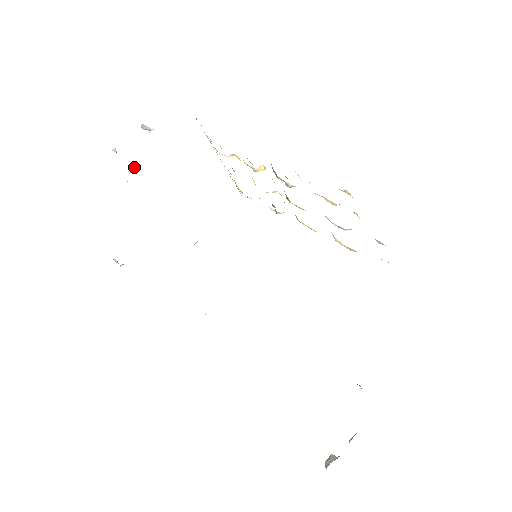
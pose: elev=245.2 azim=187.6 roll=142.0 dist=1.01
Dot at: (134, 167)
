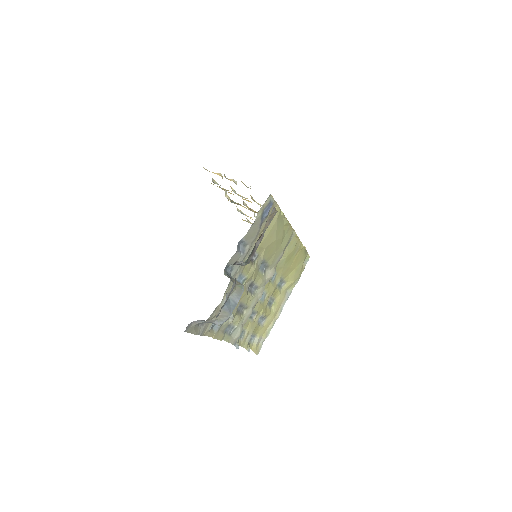
Dot at: occluded
